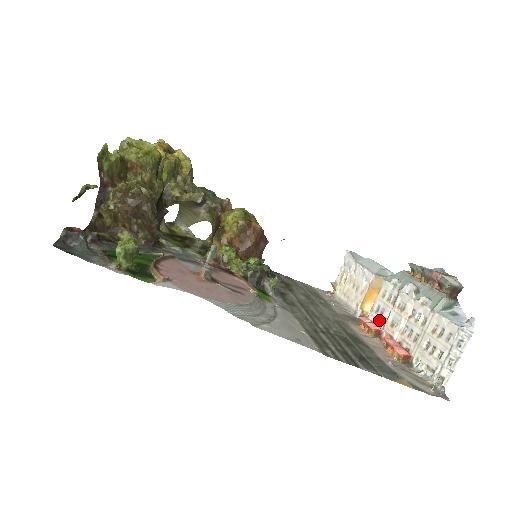
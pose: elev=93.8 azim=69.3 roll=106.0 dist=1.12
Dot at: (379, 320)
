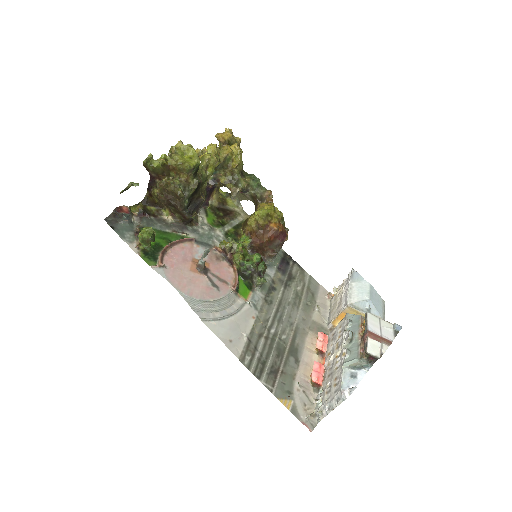
Dot at: (329, 343)
